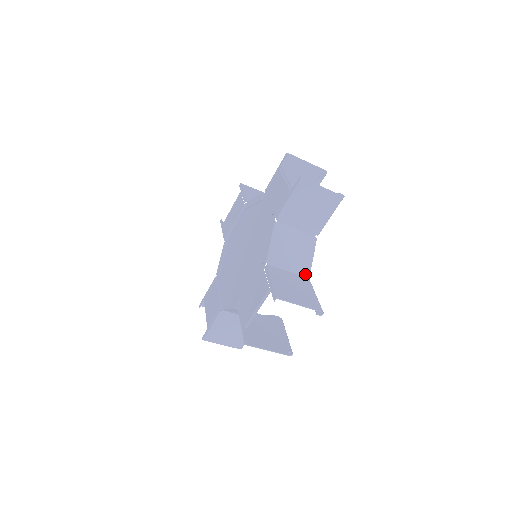
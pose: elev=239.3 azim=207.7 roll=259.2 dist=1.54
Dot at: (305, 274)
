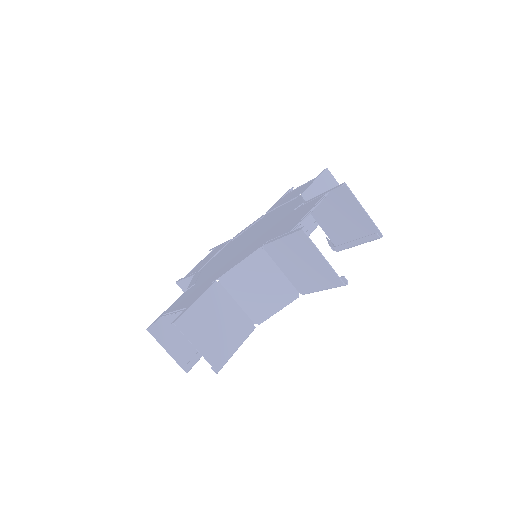
Dot at: (255, 319)
